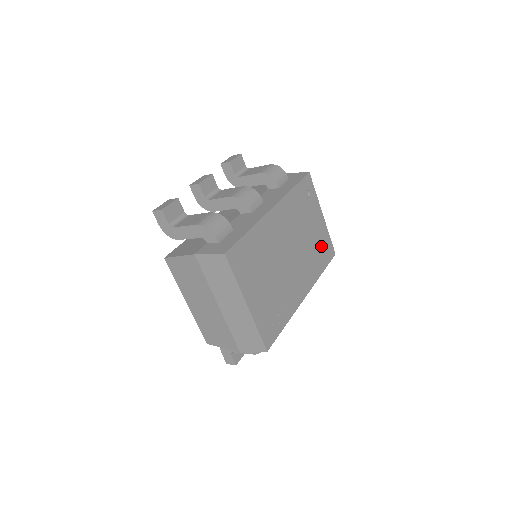
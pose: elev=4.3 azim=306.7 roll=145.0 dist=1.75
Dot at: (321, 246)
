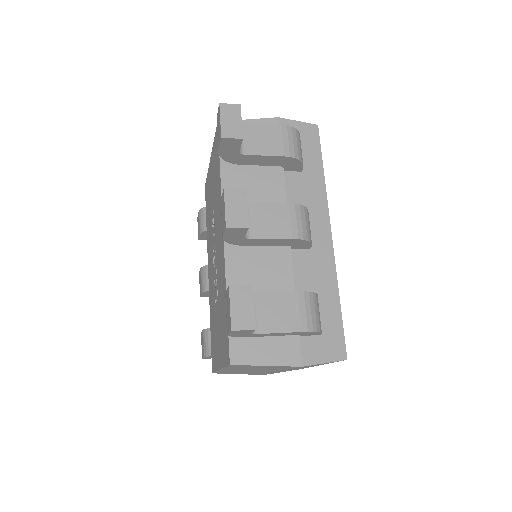
Dot at: occluded
